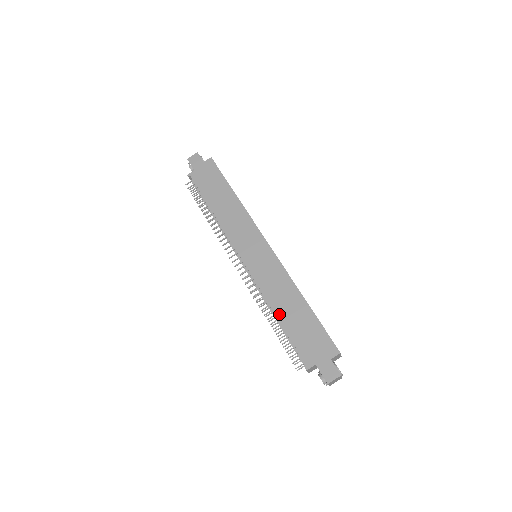
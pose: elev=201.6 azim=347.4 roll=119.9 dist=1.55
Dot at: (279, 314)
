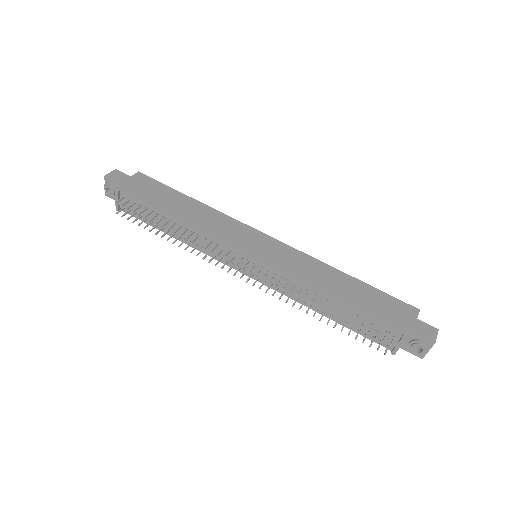
Dot at: (334, 295)
